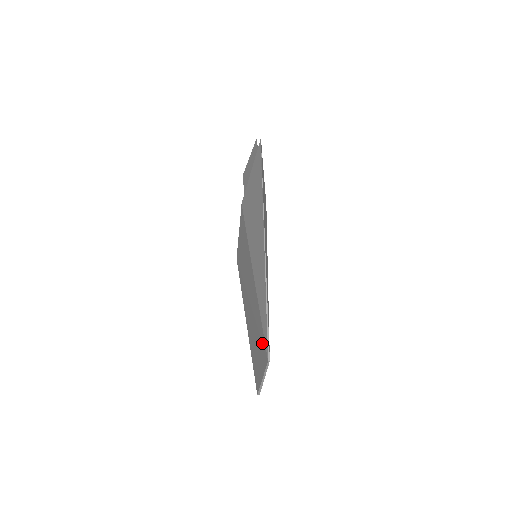
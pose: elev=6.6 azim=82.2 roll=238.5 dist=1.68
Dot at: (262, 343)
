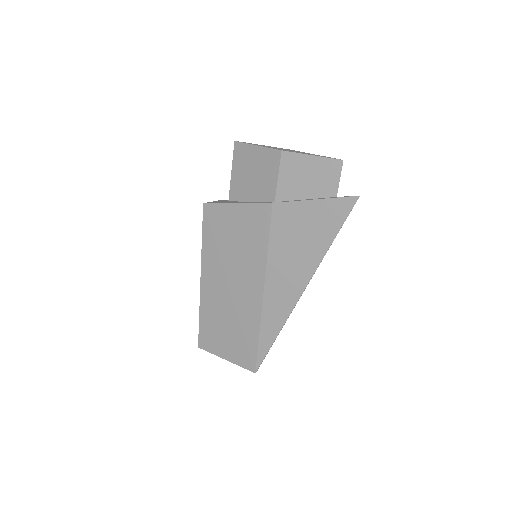
Dot at: (249, 353)
